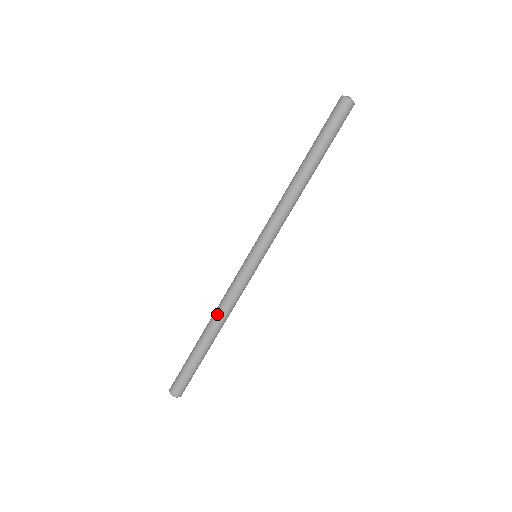
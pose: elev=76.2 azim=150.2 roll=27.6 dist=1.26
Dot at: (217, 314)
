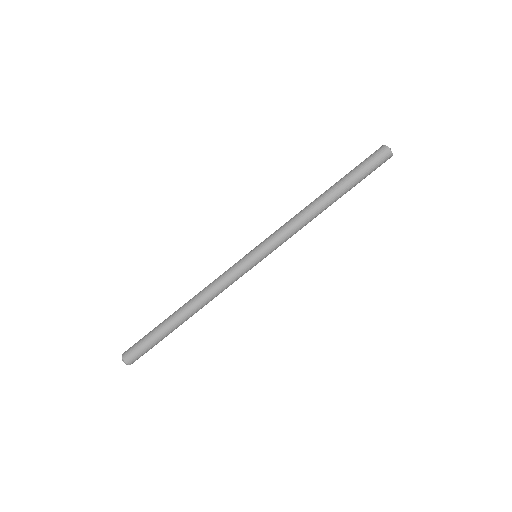
Dot at: (199, 296)
